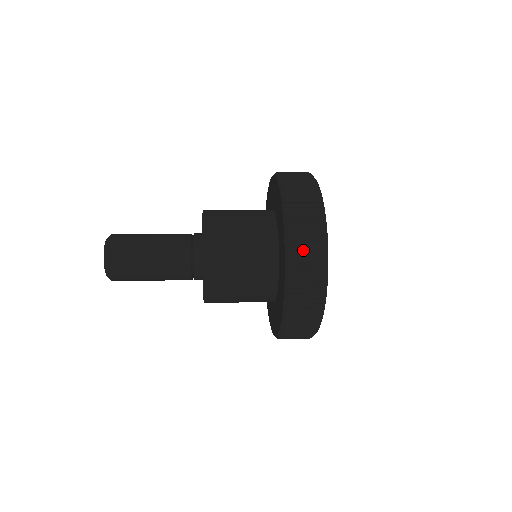
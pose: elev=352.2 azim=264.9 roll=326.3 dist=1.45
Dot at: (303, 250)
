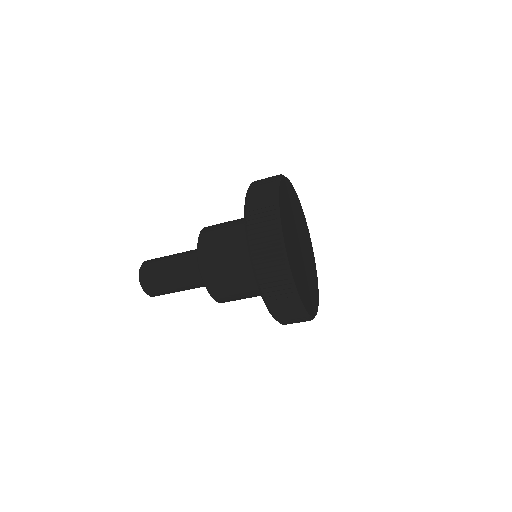
Dot at: occluded
